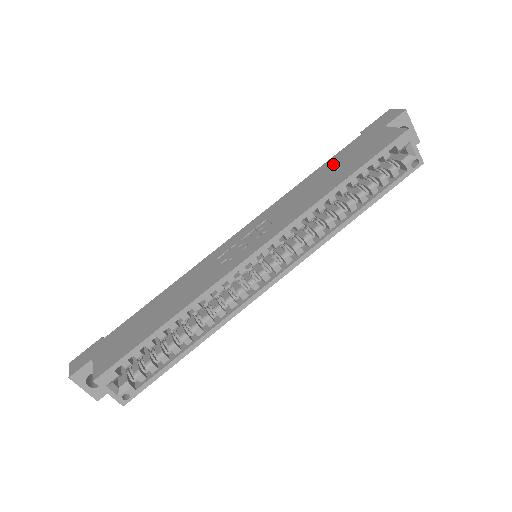
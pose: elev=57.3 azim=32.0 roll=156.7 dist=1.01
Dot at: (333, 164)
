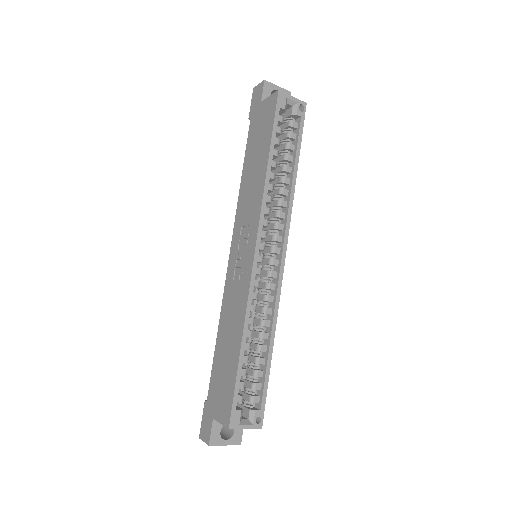
Dot at: (251, 154)
